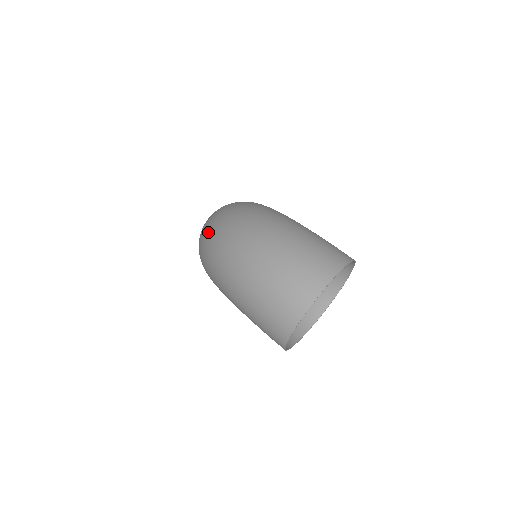
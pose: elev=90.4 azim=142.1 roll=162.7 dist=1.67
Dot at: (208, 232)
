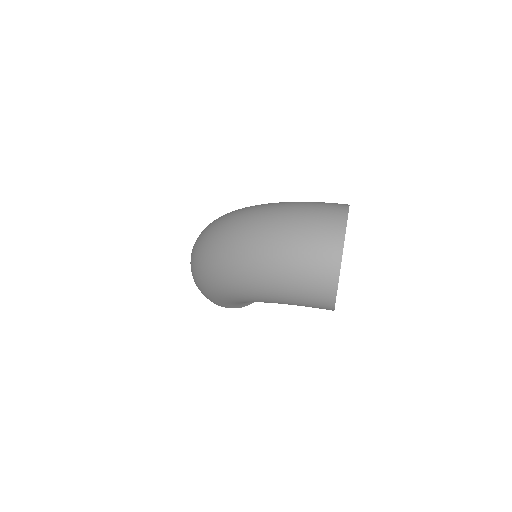
Dot at: (206, 252)
